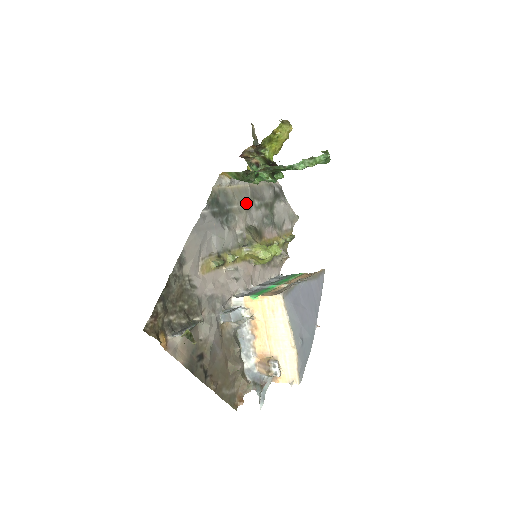
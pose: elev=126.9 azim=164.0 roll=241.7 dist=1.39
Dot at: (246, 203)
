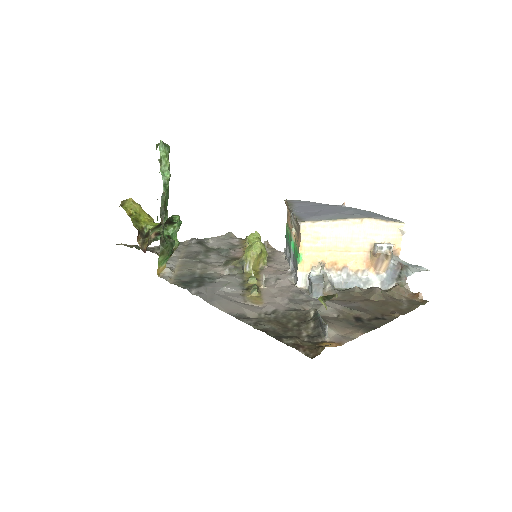
Dot at: (198, 264)
